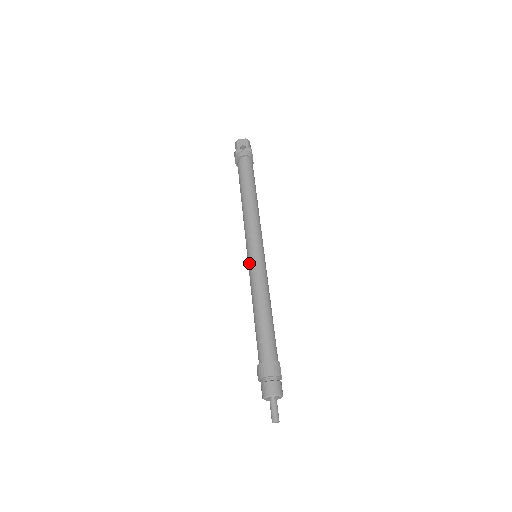
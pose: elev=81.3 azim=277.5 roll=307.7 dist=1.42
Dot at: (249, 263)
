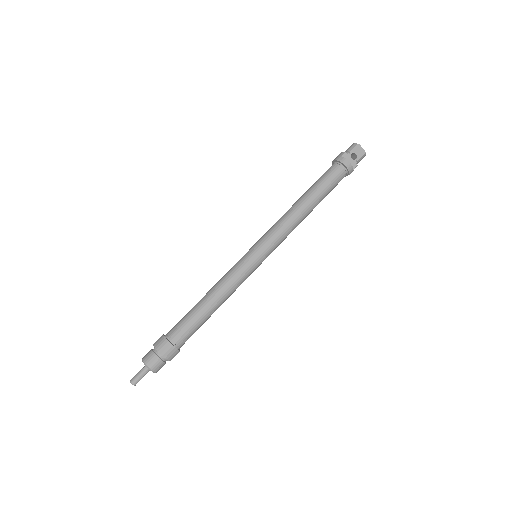
Dot at: (245, 257)
